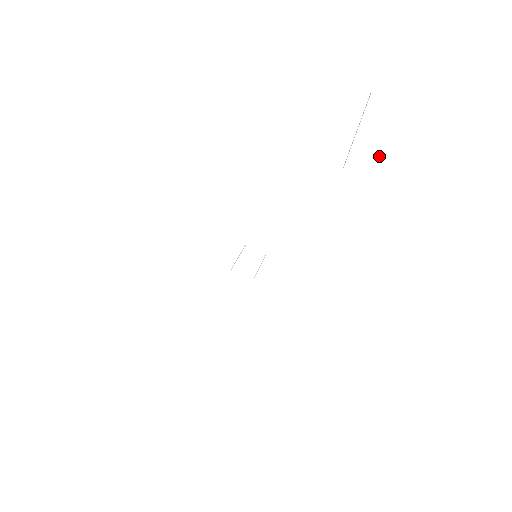
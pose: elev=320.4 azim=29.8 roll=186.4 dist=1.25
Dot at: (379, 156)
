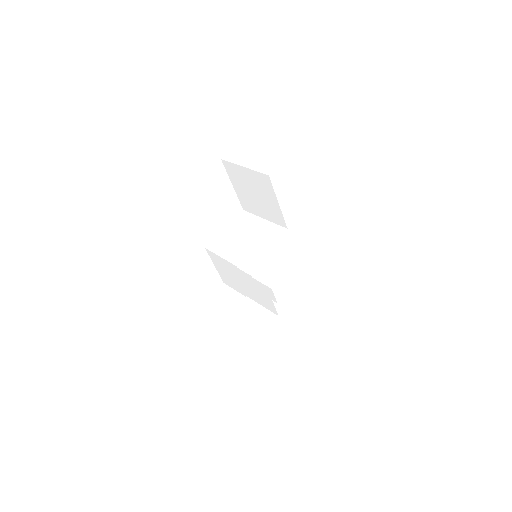
Dot at: (254, 201)
